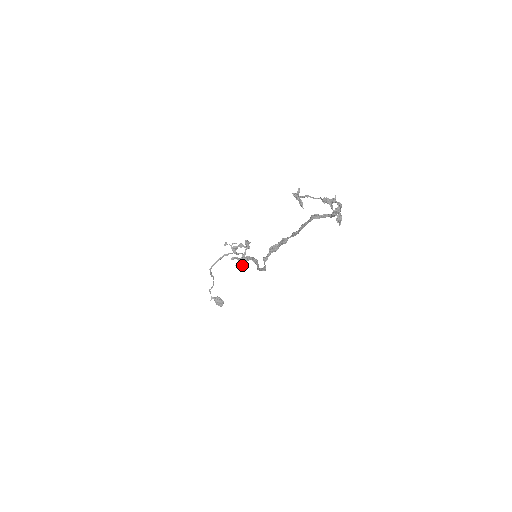
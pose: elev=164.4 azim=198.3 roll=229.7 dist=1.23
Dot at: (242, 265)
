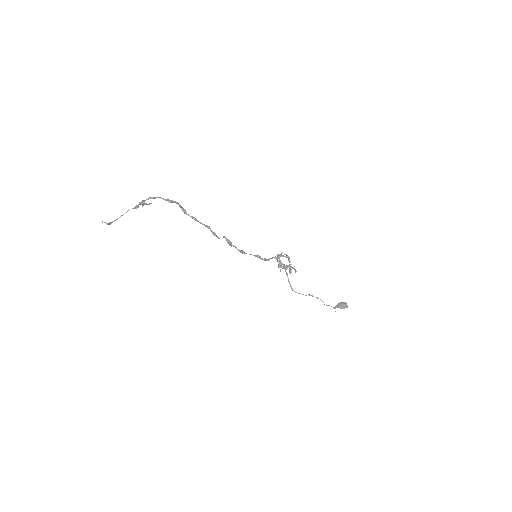
Dot at: (294, 269)
